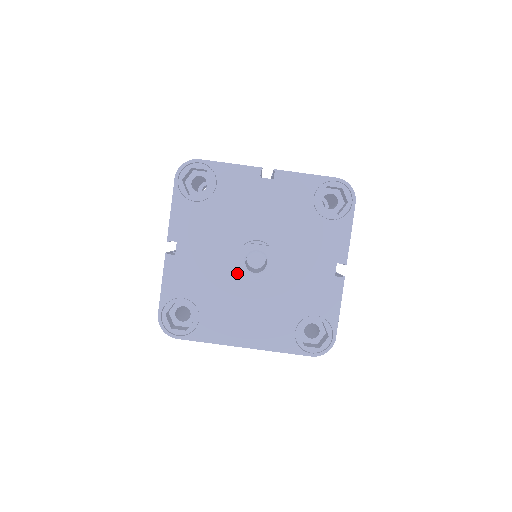
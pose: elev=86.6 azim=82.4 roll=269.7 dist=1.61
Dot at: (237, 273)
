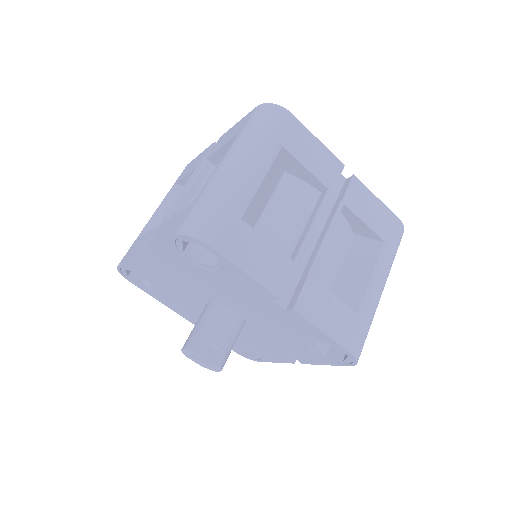
Dot at: (203, 304)
